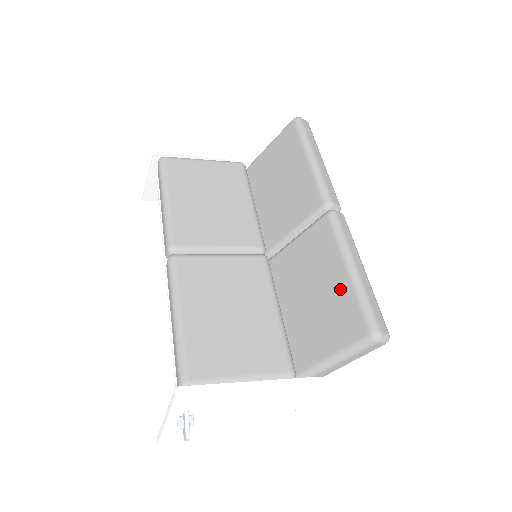
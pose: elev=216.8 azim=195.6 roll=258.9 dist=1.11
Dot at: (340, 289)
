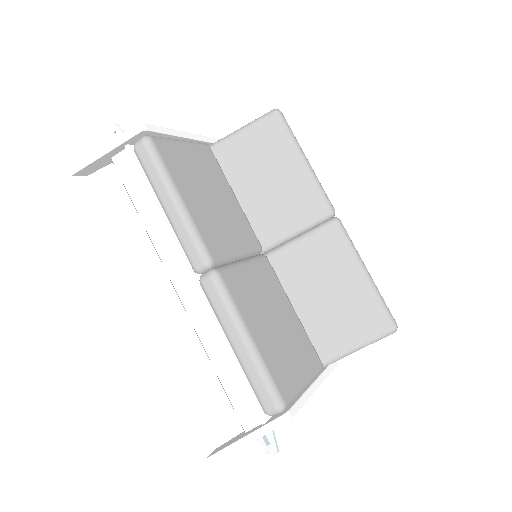
Dot at: (359, 291)
